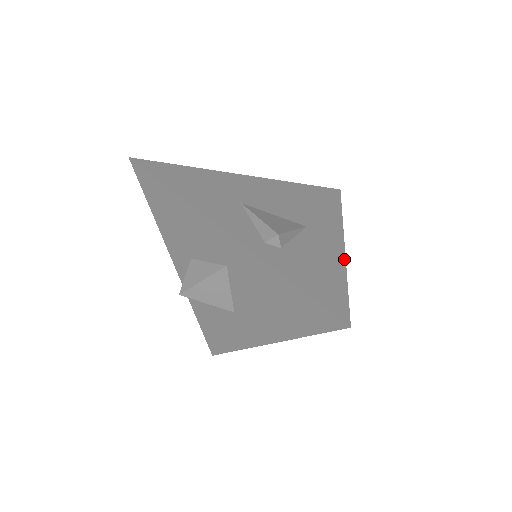
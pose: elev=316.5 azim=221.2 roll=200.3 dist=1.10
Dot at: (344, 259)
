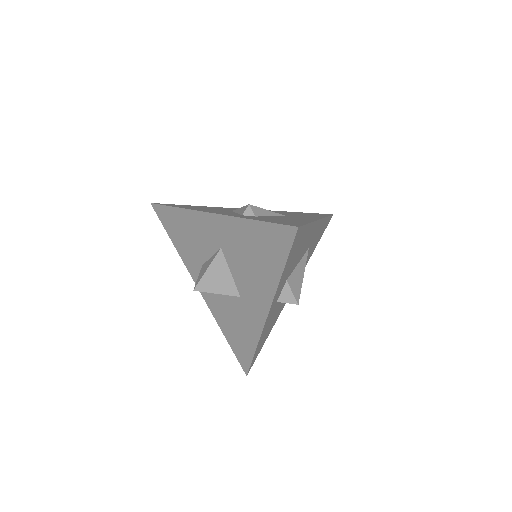
Dot at: (314, 221)
